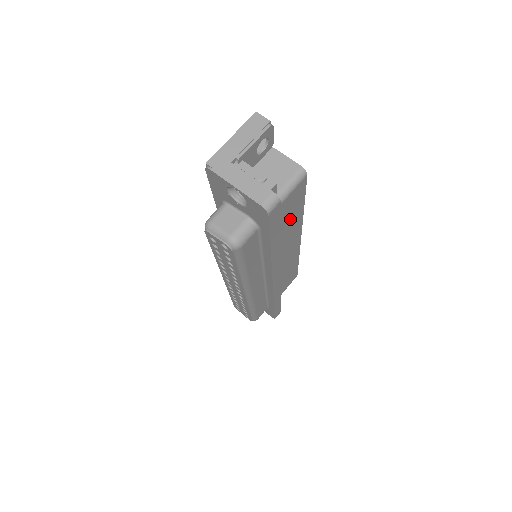
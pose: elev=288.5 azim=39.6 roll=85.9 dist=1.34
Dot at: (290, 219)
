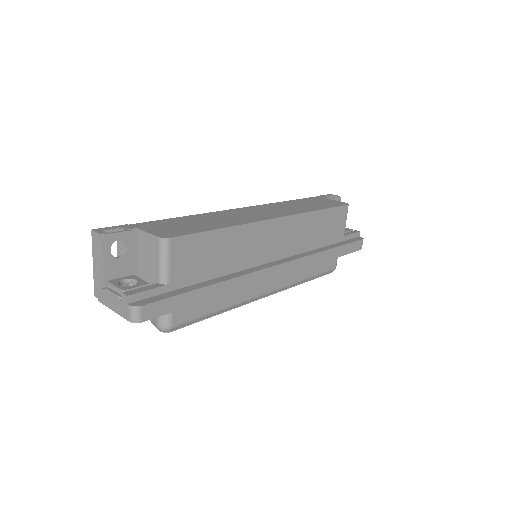
Dot at: (216, 252)
